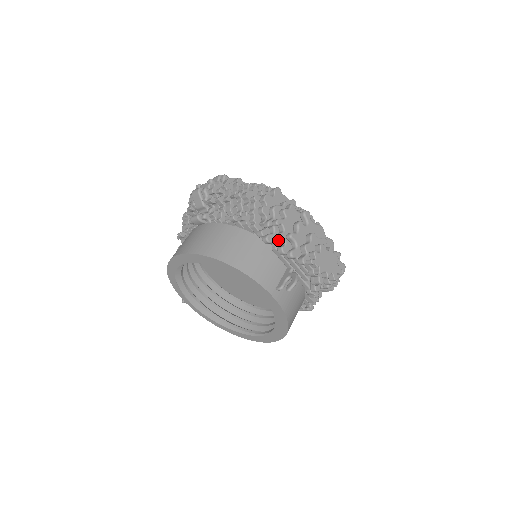
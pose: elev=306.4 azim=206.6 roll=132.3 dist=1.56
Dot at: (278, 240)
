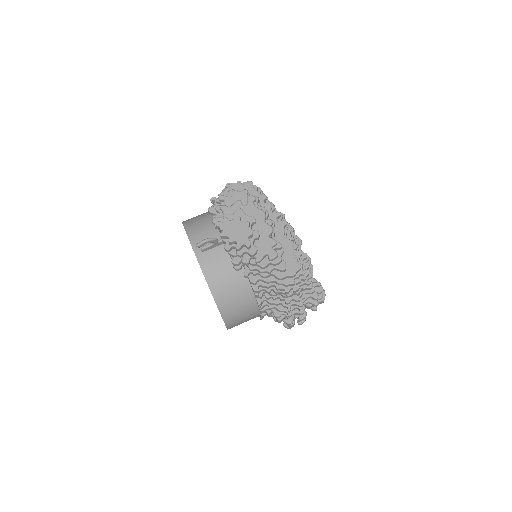
Dot at: (217, 211)
